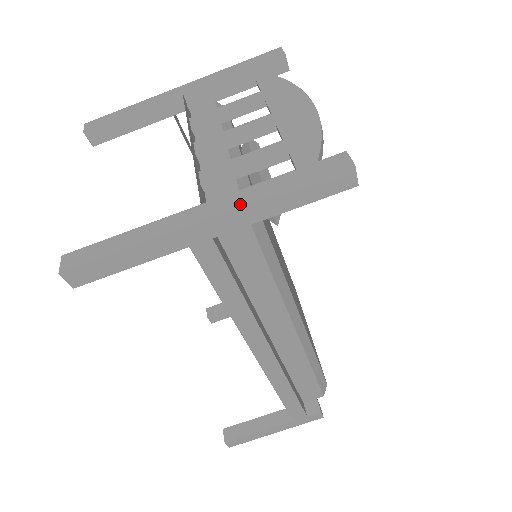
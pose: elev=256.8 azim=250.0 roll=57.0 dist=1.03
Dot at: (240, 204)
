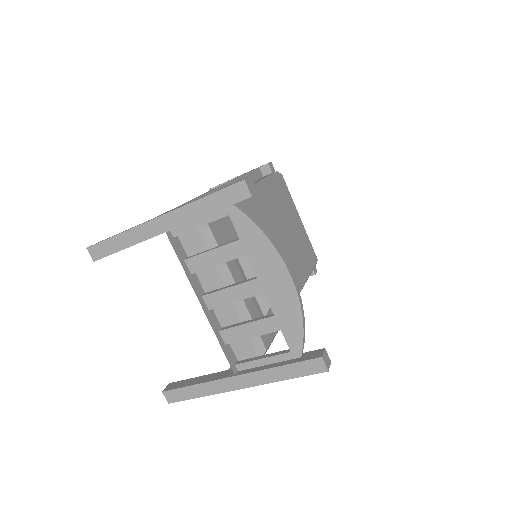
Dot at: (261, 383)
